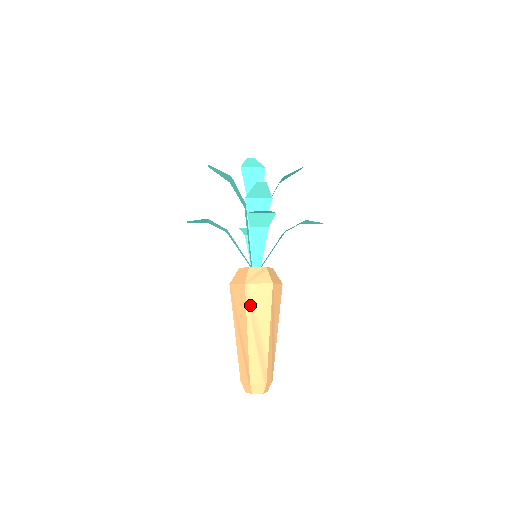
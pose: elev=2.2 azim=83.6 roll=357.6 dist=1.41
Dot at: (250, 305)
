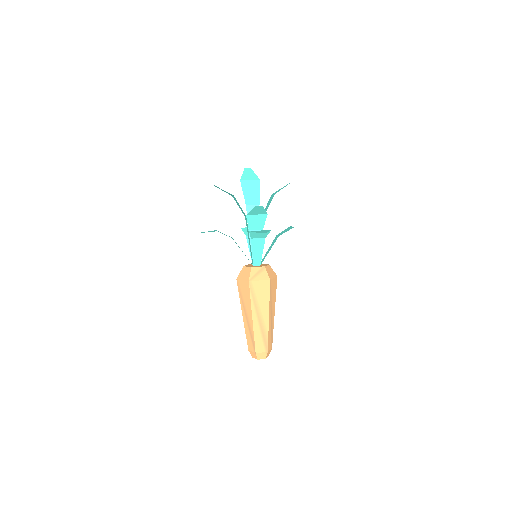
Dot at: (253, 297)
